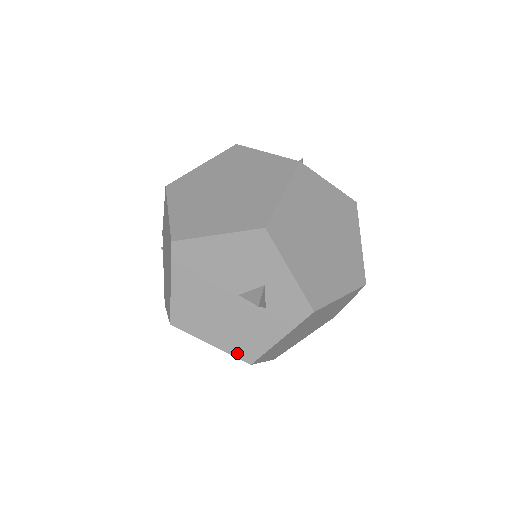
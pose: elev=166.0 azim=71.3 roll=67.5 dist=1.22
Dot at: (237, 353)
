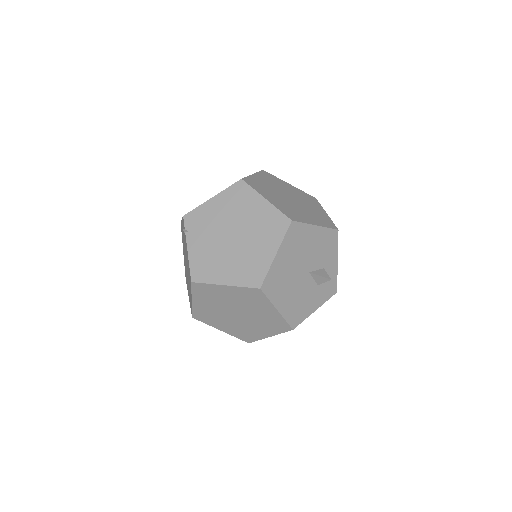
Dot at: (290, 319)
